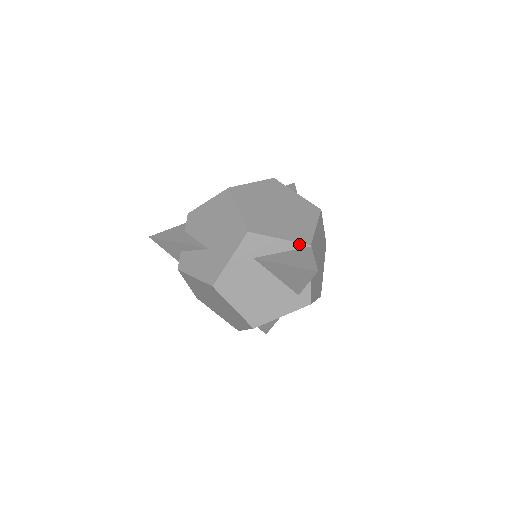
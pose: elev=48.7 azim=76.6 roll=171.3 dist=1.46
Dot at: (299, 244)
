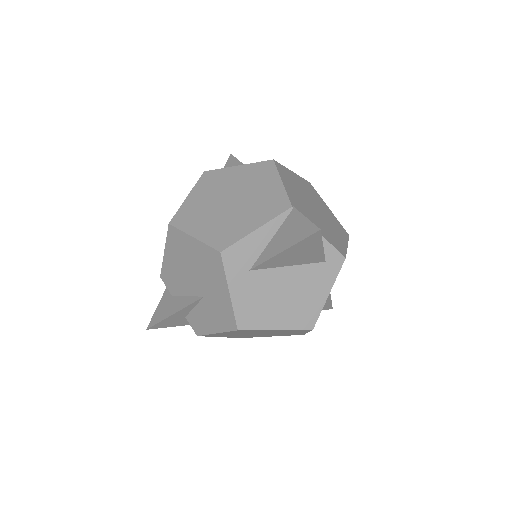
Dot at: (280, 216)
